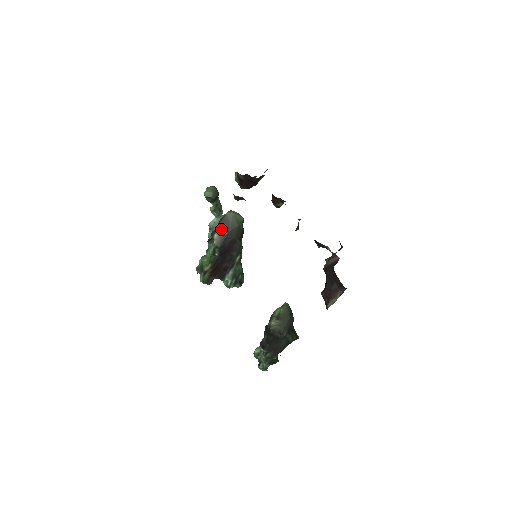
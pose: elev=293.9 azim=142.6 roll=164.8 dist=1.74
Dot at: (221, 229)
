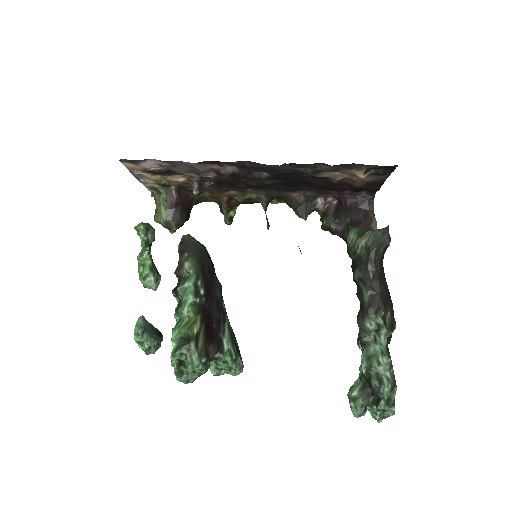
Dot at: (189, 254)
